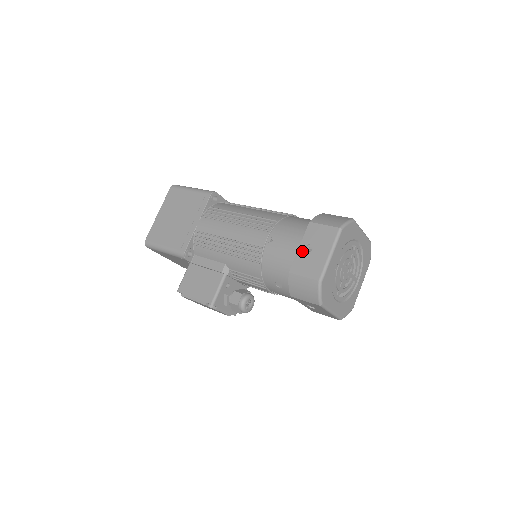
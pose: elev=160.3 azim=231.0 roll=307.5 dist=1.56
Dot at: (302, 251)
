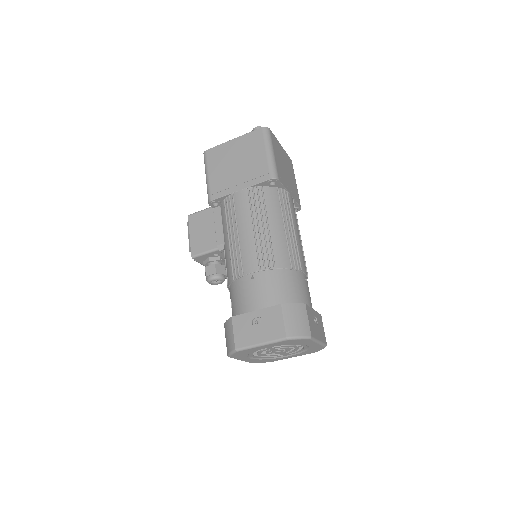
Dot at: (253, 316)
